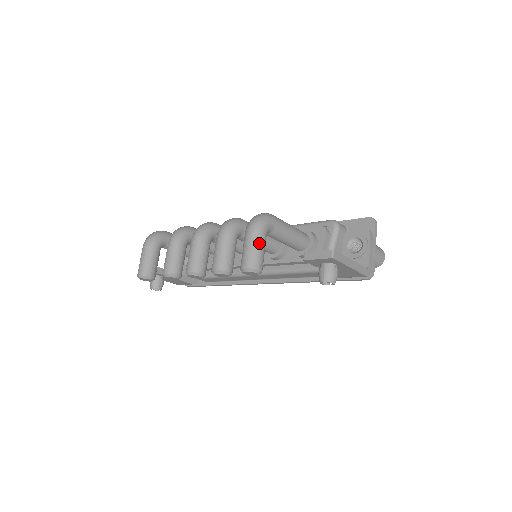
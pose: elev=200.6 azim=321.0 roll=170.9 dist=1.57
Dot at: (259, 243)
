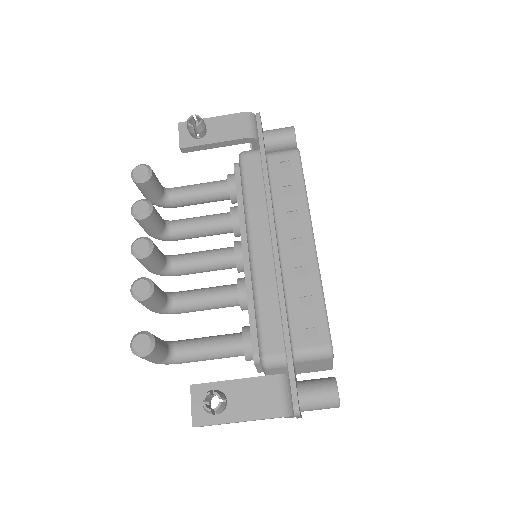
Dot at: occluded
